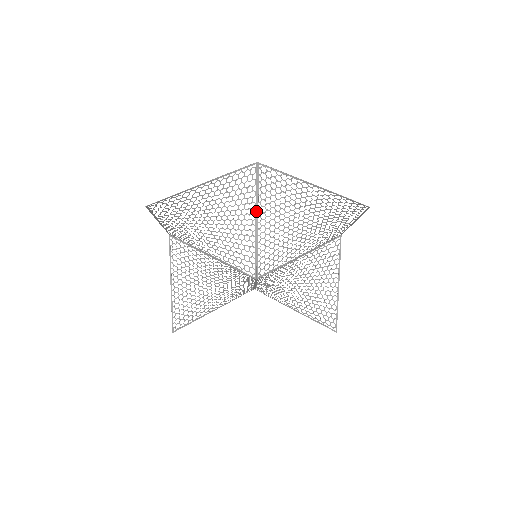
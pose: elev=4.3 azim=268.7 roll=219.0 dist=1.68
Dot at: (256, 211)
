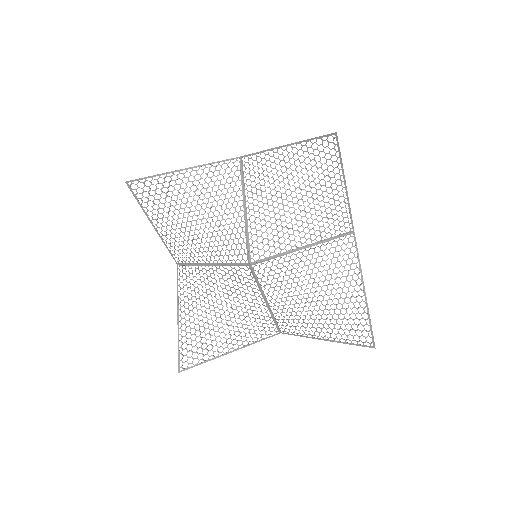
Dot at: (243, 198)
